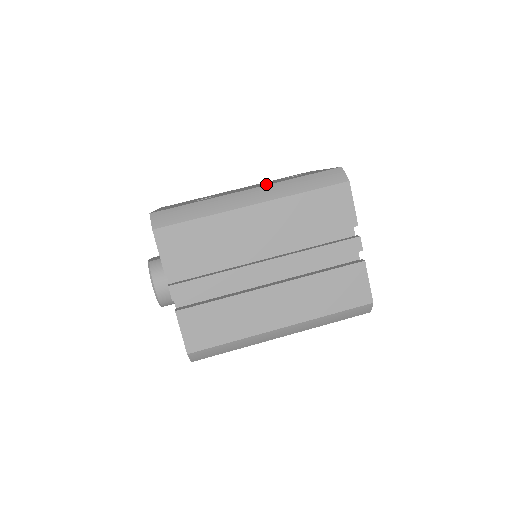
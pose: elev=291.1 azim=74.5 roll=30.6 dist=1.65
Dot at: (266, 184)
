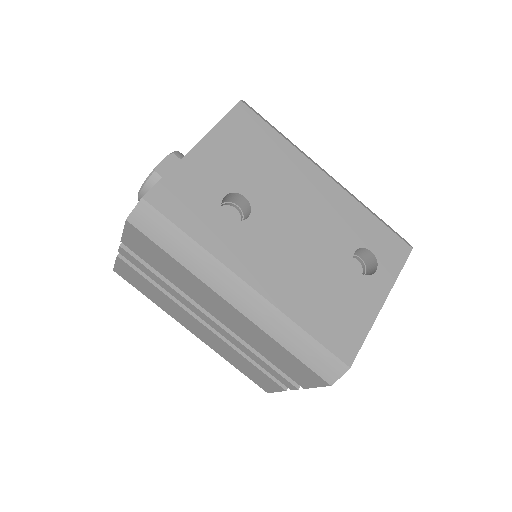
Dot at: (282, 288)
